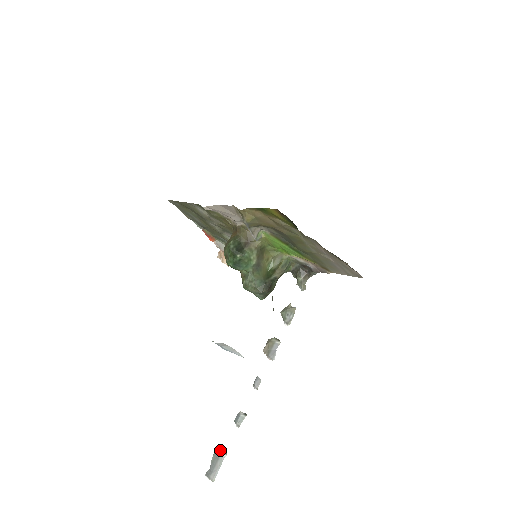
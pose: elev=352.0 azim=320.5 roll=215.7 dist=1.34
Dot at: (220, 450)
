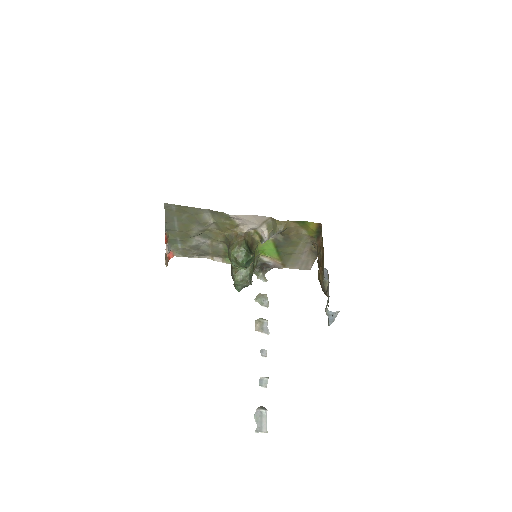
Dot at: (260, 409)
